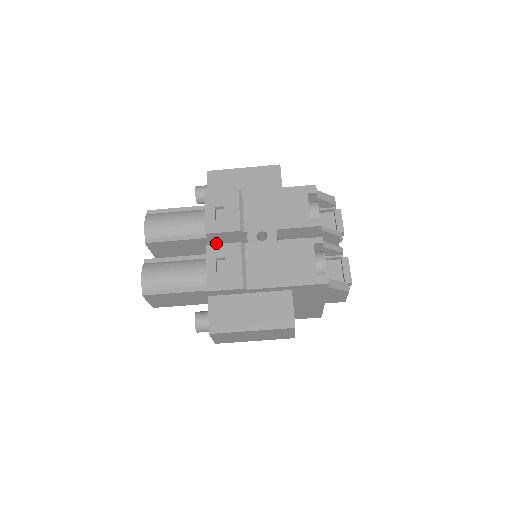
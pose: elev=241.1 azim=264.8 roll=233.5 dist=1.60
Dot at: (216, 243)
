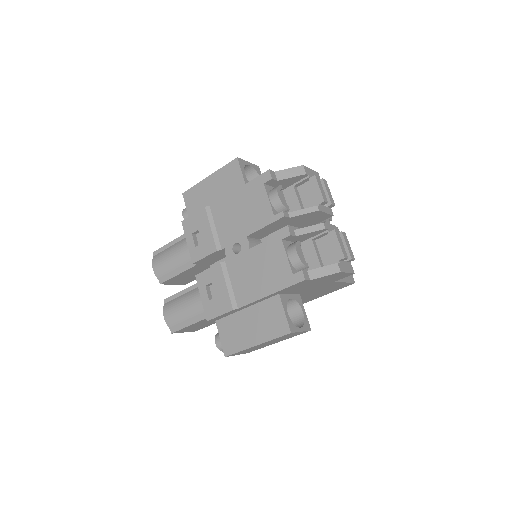
Dot at: (212, 263)
